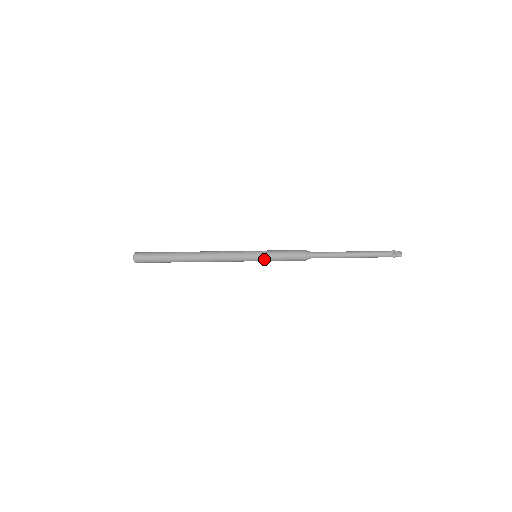
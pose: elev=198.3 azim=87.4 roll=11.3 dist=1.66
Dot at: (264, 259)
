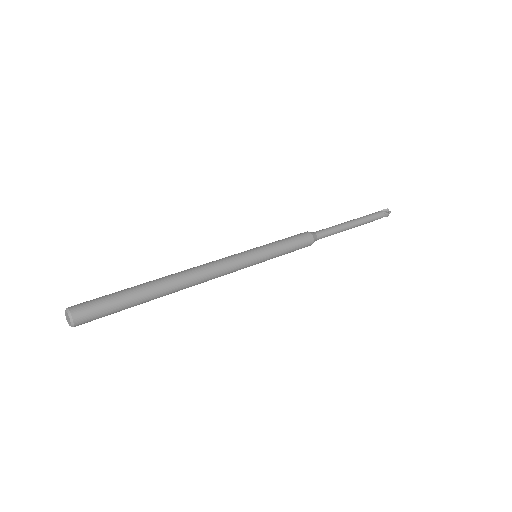
Dot at: occluded
